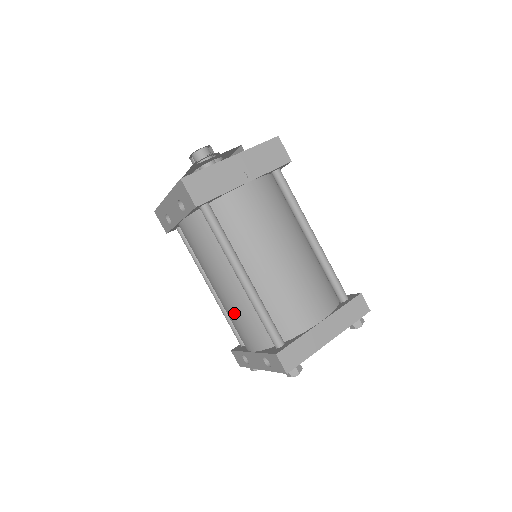
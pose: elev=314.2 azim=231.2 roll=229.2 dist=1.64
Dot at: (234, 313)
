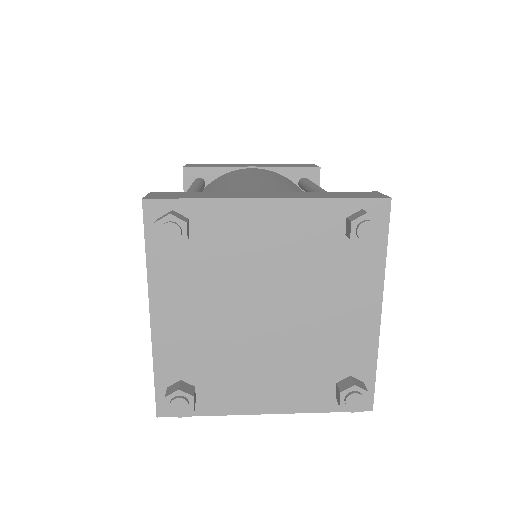
Dot at: occluded
